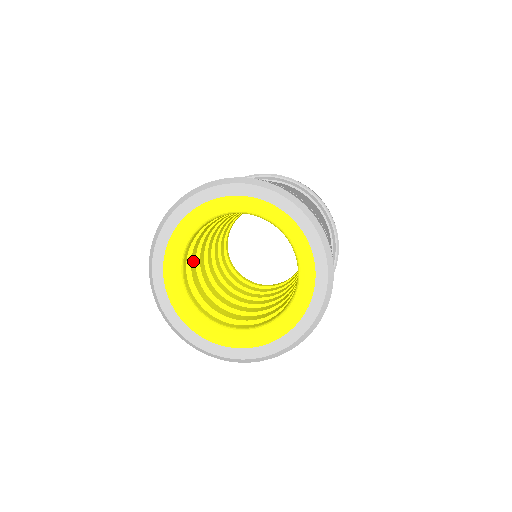
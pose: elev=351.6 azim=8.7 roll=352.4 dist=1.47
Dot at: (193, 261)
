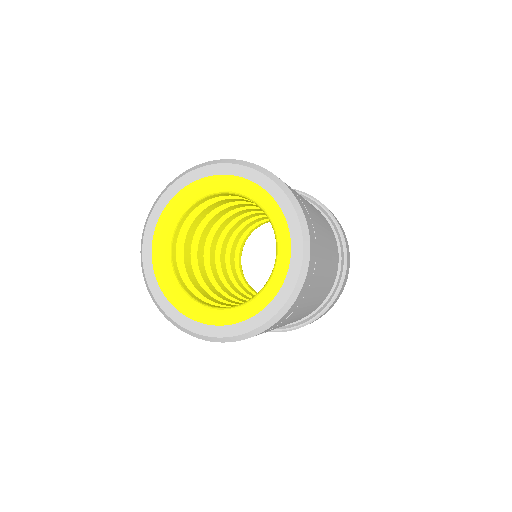
Dot at: (188, 243)
